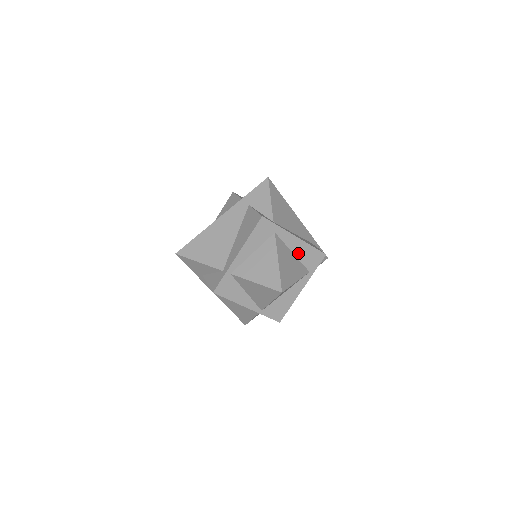
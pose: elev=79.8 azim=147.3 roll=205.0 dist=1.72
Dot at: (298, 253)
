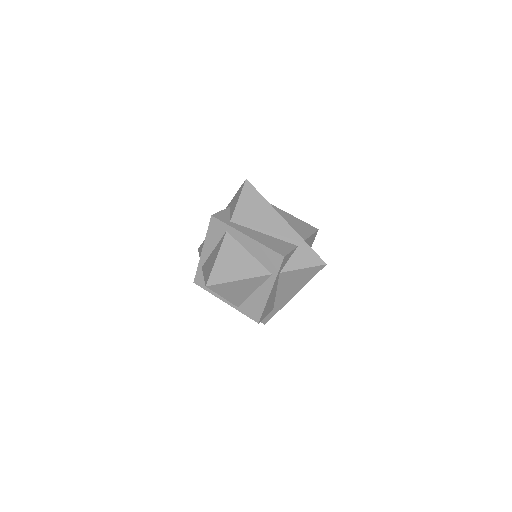
Dot at: (255, 253)
